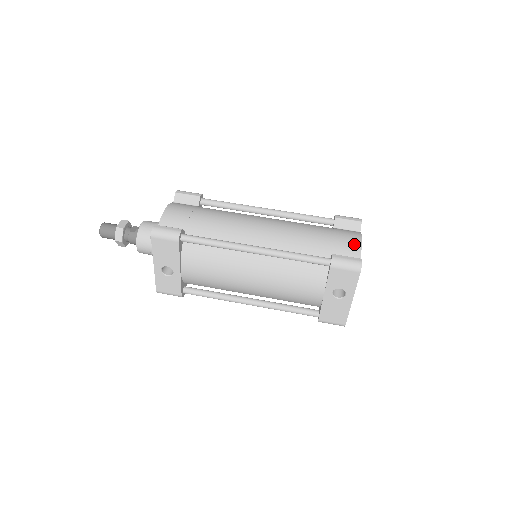
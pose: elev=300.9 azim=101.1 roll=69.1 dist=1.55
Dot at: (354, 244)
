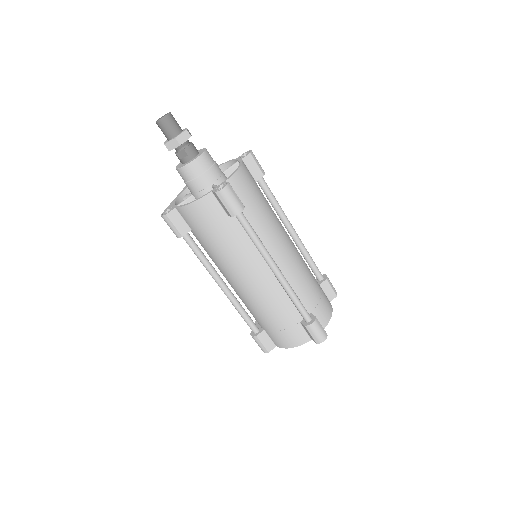
Dot at: (283, 344)
